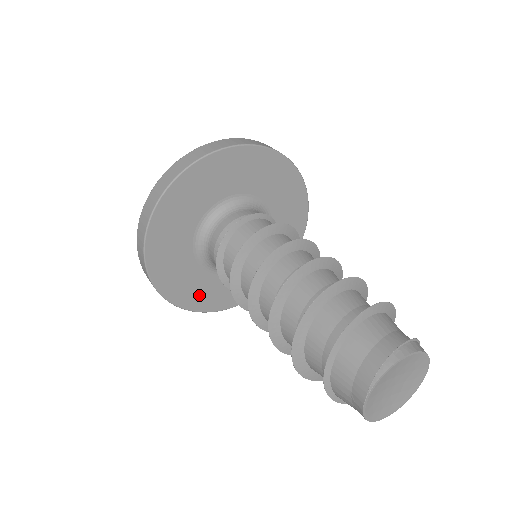
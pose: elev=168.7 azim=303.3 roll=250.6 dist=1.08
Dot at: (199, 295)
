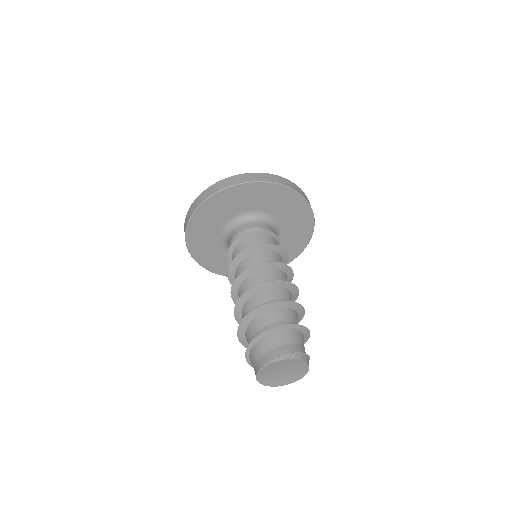
Dot at: (209, 258)
